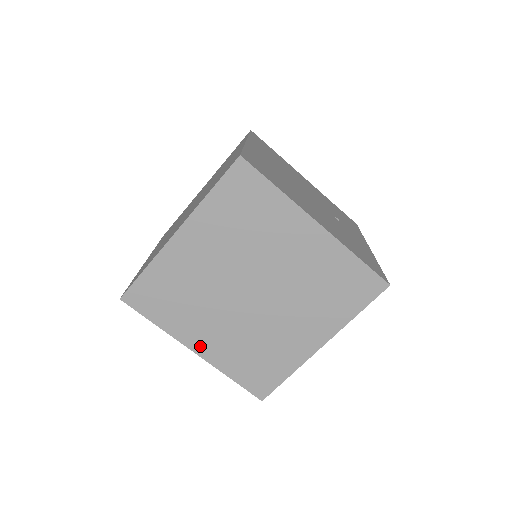
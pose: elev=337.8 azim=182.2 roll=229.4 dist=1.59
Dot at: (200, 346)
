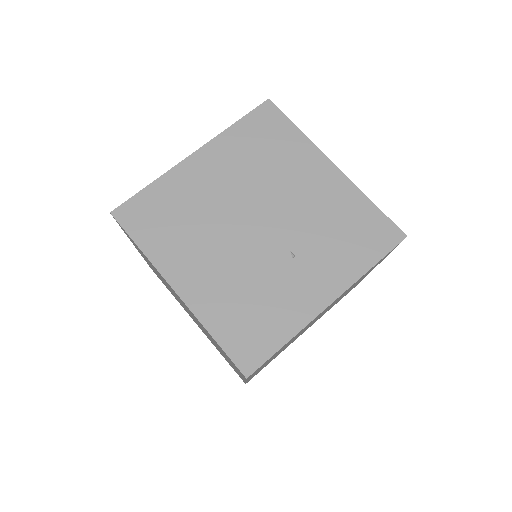
Dot at: occluded
